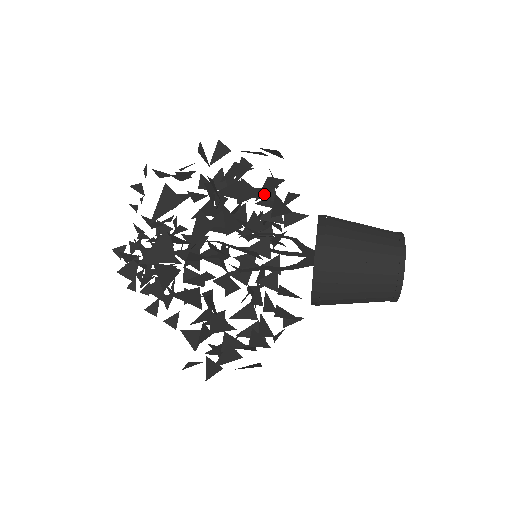
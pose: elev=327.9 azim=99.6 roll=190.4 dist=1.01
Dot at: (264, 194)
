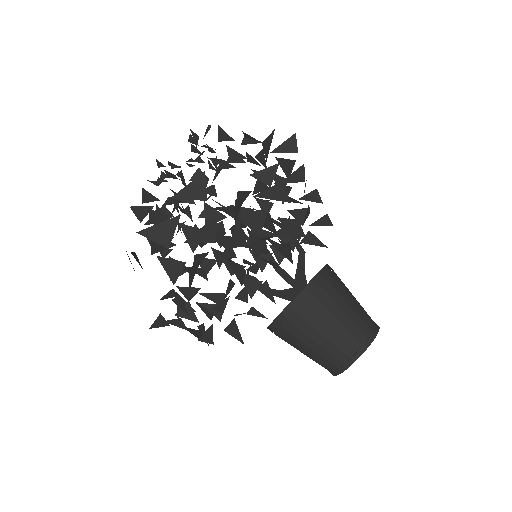
Dot at: occluded
